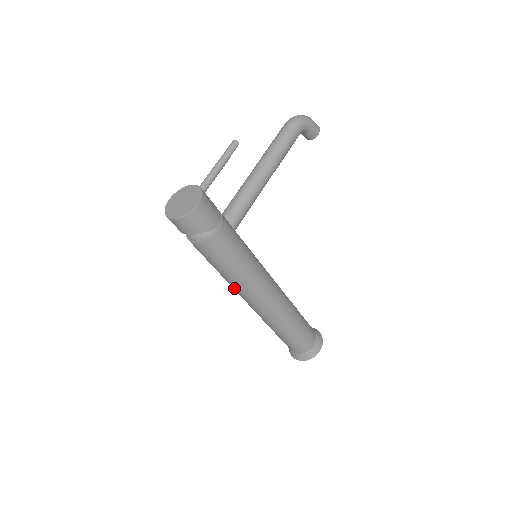
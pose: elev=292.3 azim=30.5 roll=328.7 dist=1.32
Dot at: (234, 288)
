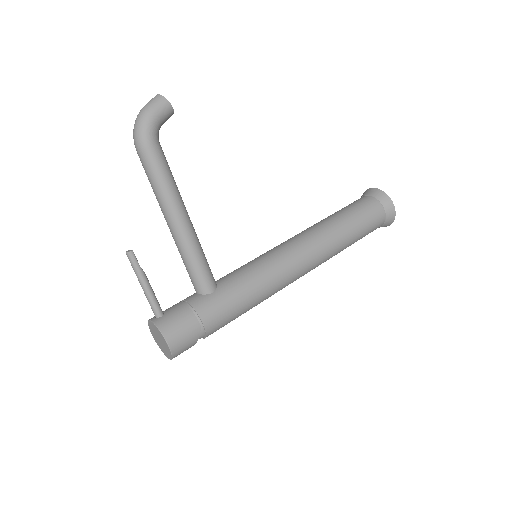
Dot at: occluded
